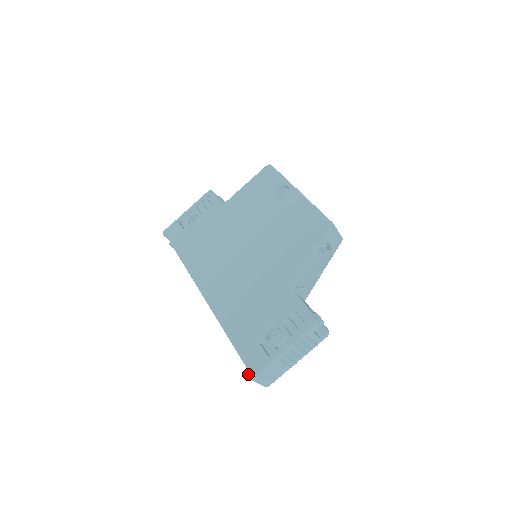
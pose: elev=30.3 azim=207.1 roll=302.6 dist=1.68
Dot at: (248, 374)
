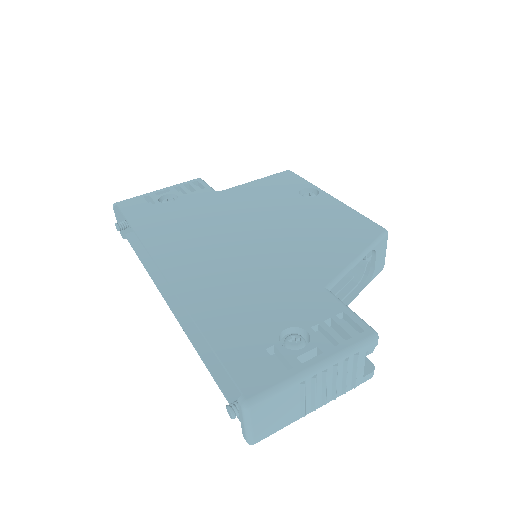
Dot at: (228, 405)
